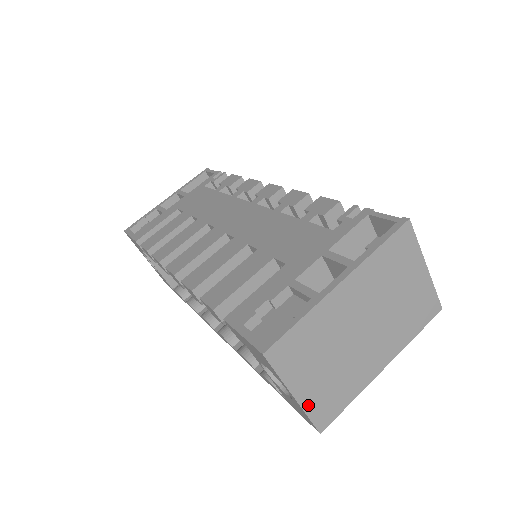
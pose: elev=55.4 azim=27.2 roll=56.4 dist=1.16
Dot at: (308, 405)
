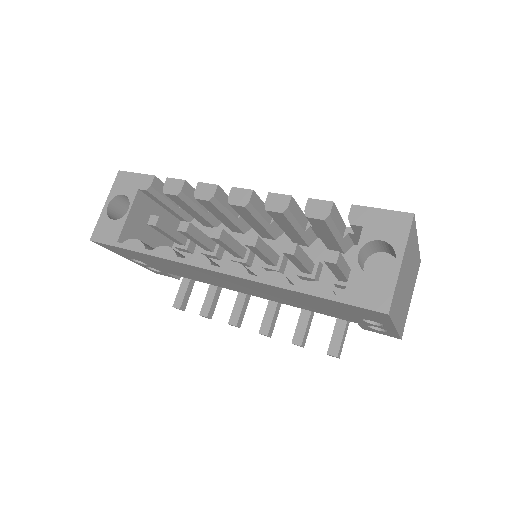
Dot at: (398, 281)
